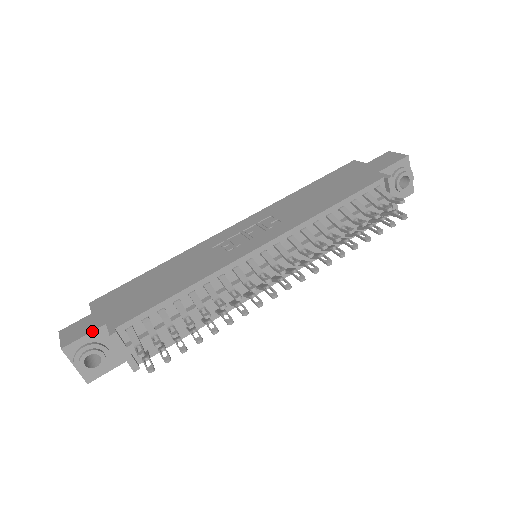
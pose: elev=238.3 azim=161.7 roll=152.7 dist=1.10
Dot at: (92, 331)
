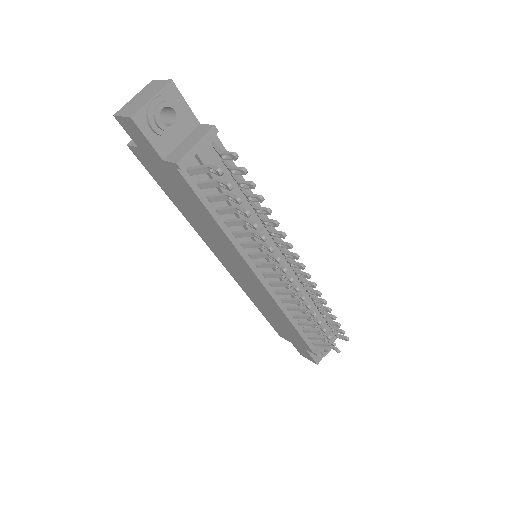
Dot at: occluded
